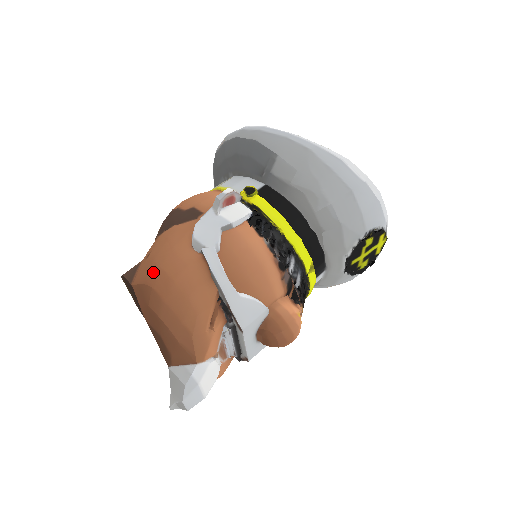
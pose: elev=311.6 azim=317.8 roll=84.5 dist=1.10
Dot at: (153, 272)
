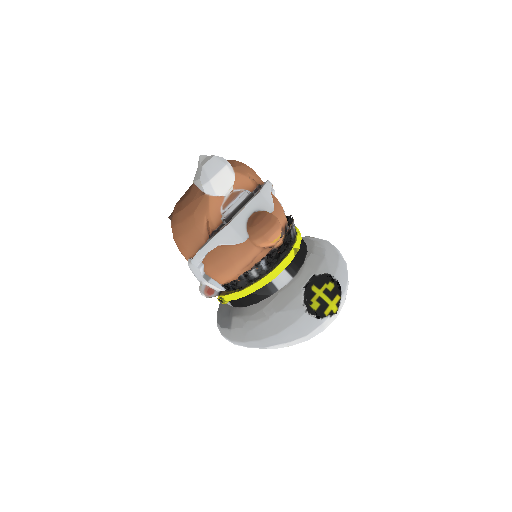
Dot at: occluded
